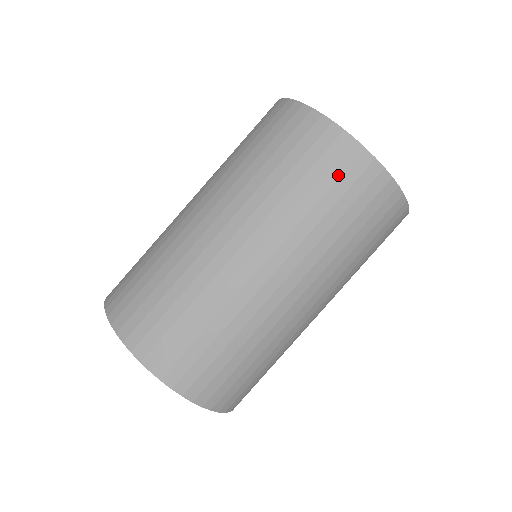
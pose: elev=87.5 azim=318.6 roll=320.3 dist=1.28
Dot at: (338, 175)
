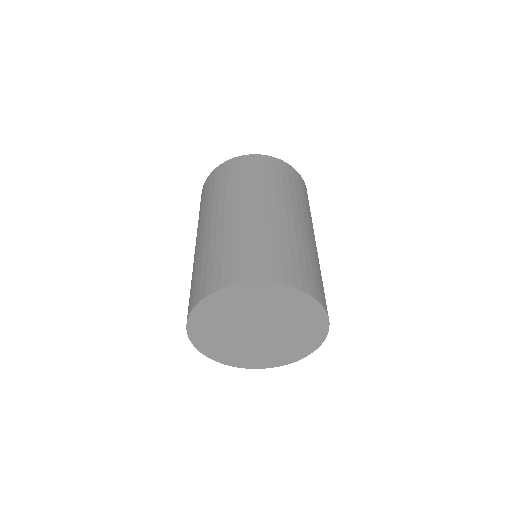
Dot at: (248, 166)
